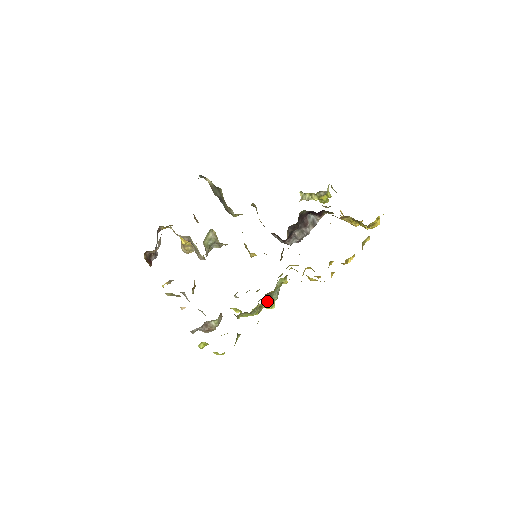
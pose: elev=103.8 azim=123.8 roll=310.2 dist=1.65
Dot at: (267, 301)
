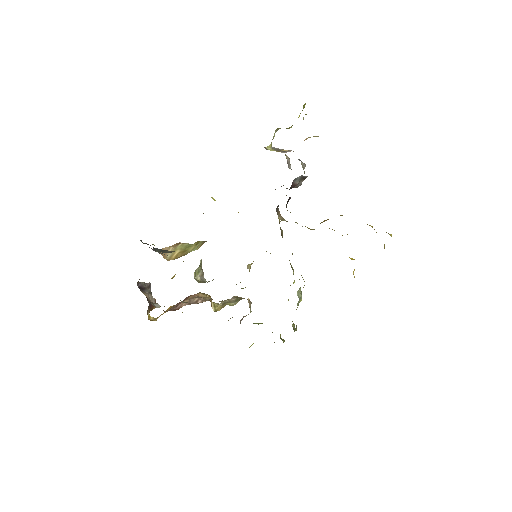
Dot at: occluded
